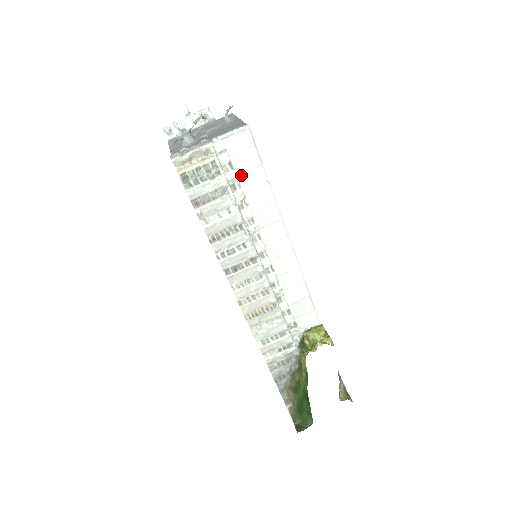
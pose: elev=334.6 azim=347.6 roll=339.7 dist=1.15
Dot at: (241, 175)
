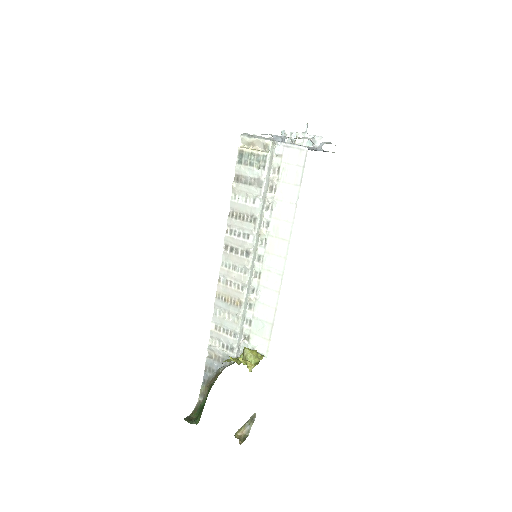
Dot at: (281, 183)
